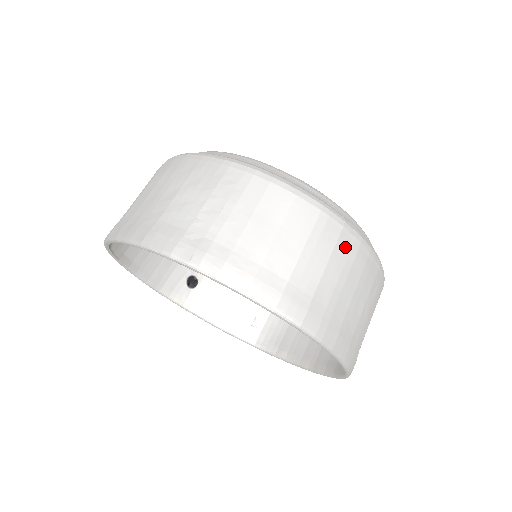
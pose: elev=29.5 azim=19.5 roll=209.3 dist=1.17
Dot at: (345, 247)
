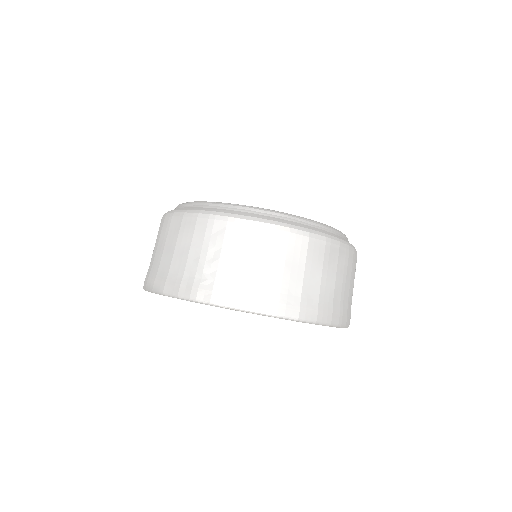
Dot at: (342, 259)
